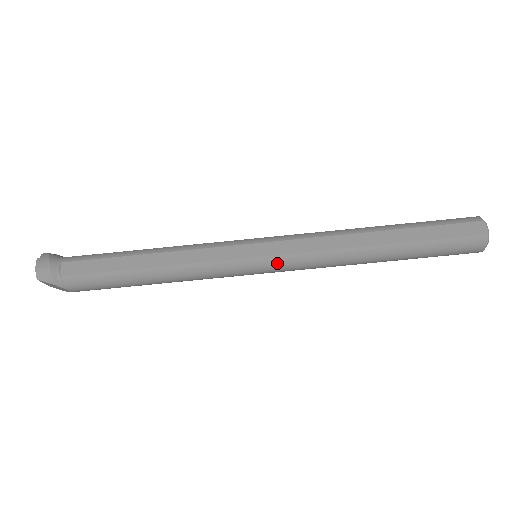
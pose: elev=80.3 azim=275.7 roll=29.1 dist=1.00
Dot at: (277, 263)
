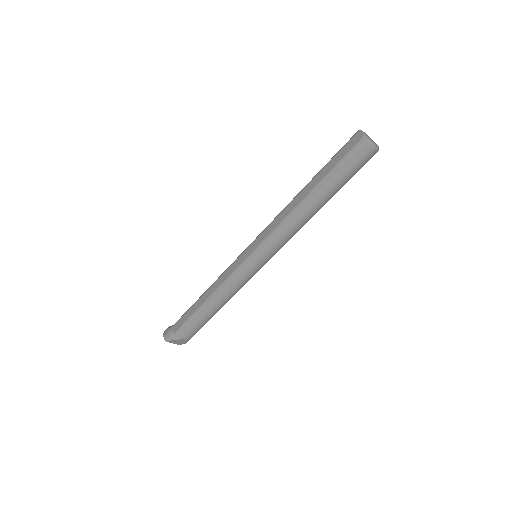
Dot at: (261, 250)
